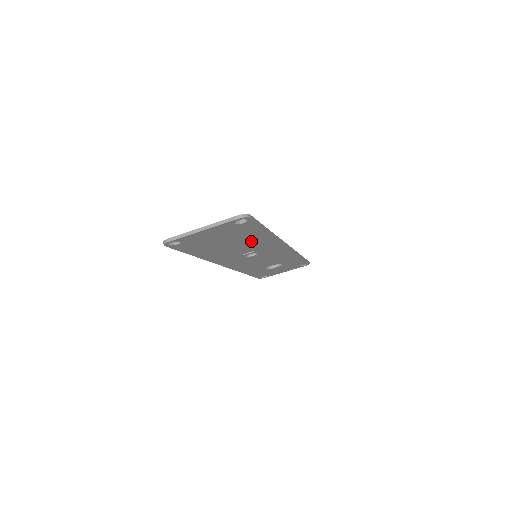
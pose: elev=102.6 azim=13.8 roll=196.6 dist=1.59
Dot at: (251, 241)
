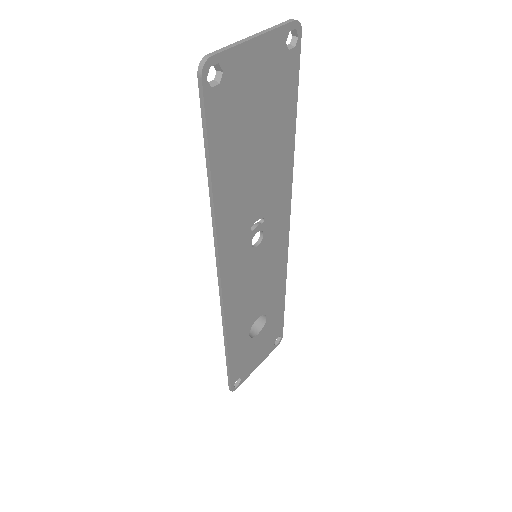
Dot at: (273, 160)
